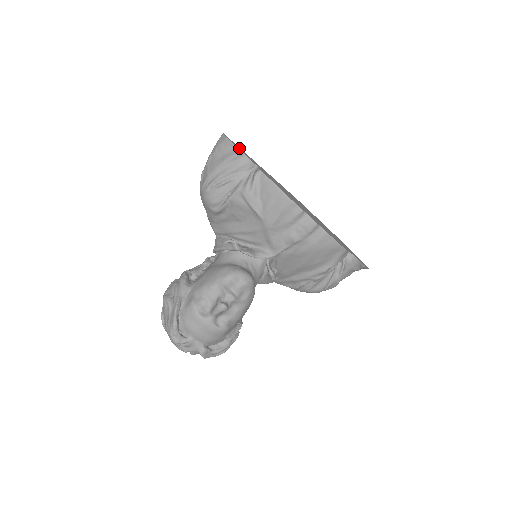
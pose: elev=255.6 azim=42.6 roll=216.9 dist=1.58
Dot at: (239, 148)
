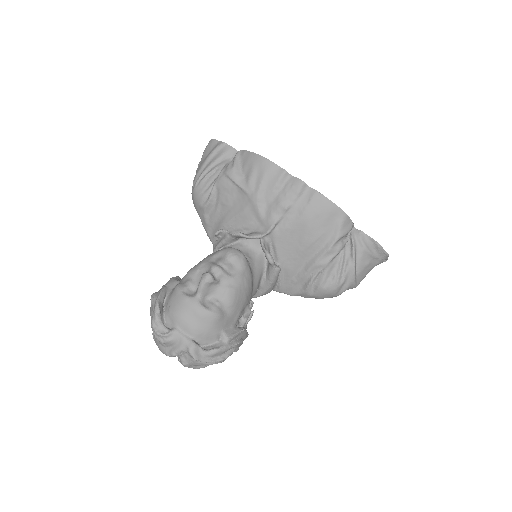
Dot at: occluded
